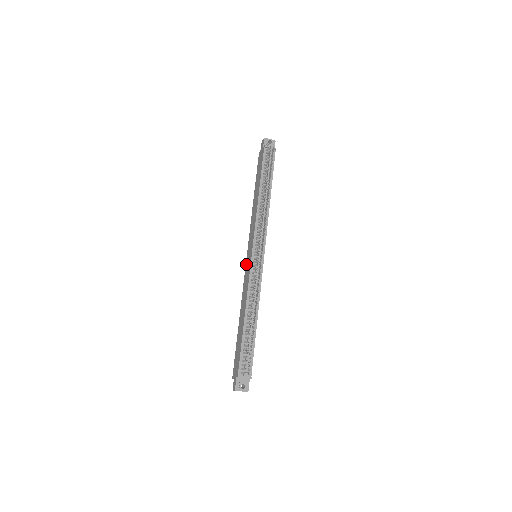
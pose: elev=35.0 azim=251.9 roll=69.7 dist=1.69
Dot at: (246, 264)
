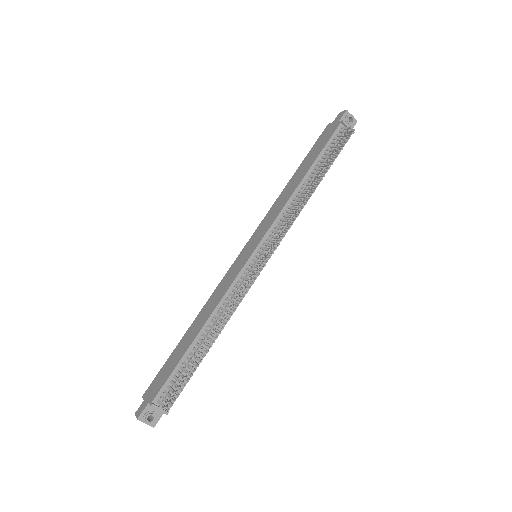
Dot at: (237, 258)
